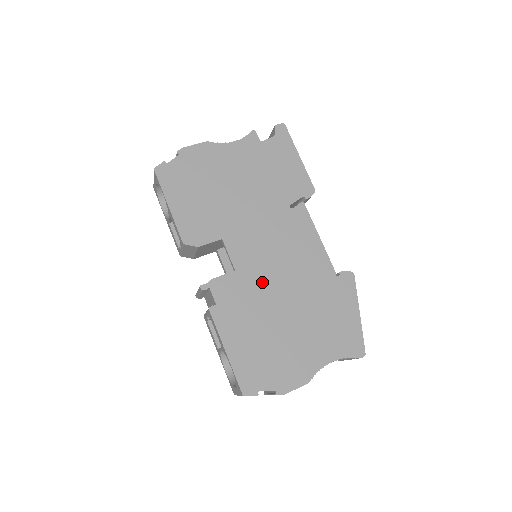
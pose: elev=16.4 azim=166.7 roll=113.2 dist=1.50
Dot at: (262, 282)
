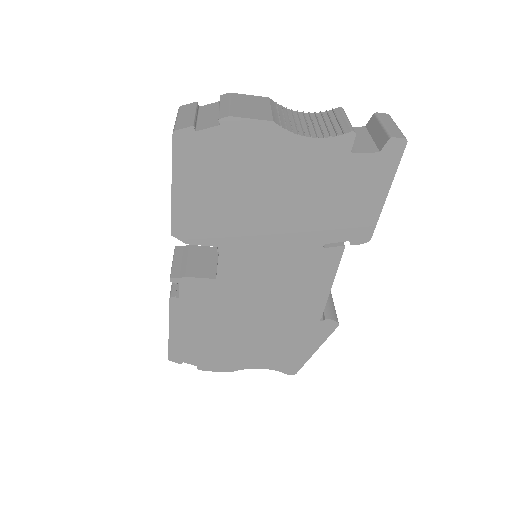
Dot at: (239, 298)
